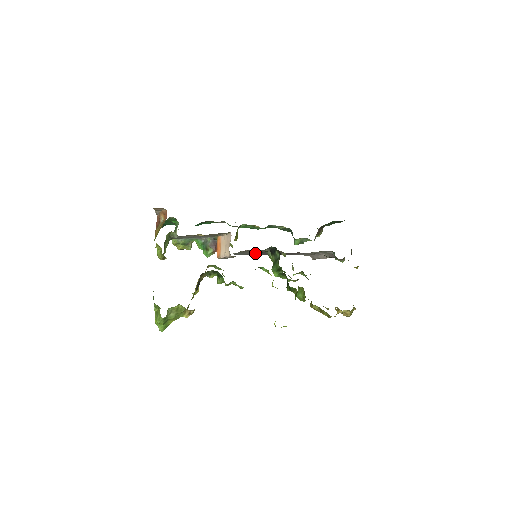
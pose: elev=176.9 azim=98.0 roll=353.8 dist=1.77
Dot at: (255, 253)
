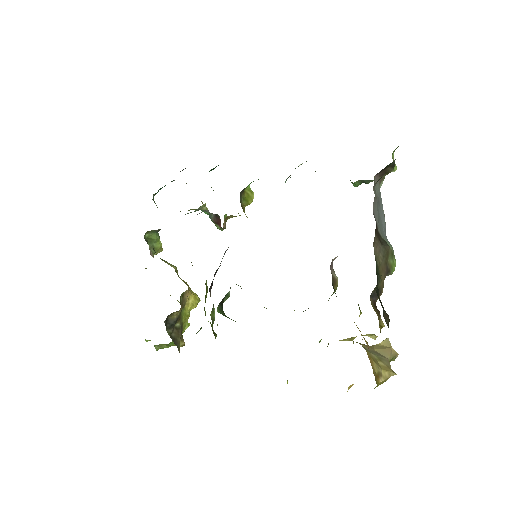
Dot at: occluded
